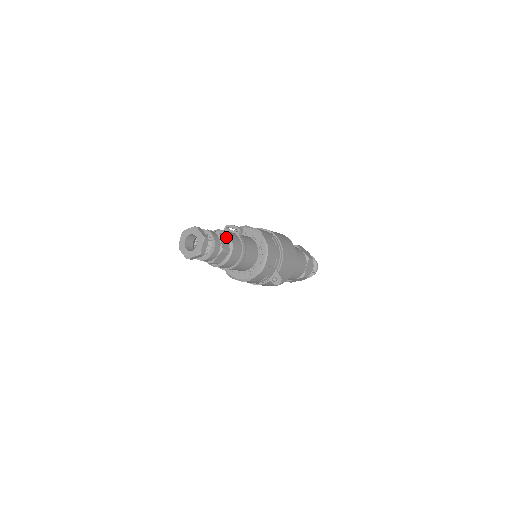
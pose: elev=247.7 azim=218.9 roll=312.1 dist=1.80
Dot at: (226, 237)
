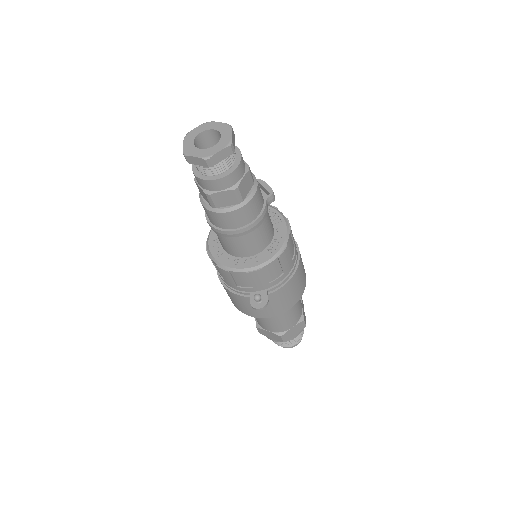
Dot at: (252, 182)
